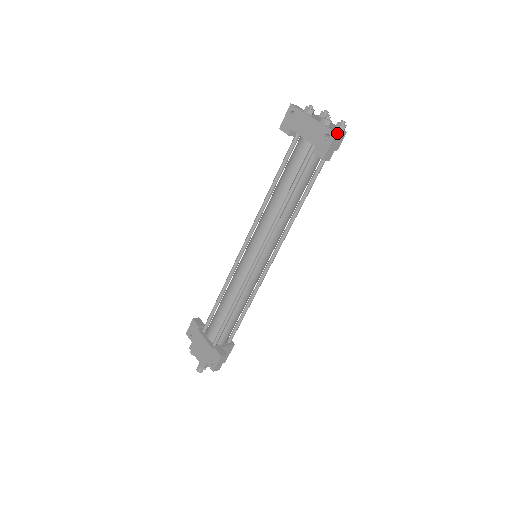
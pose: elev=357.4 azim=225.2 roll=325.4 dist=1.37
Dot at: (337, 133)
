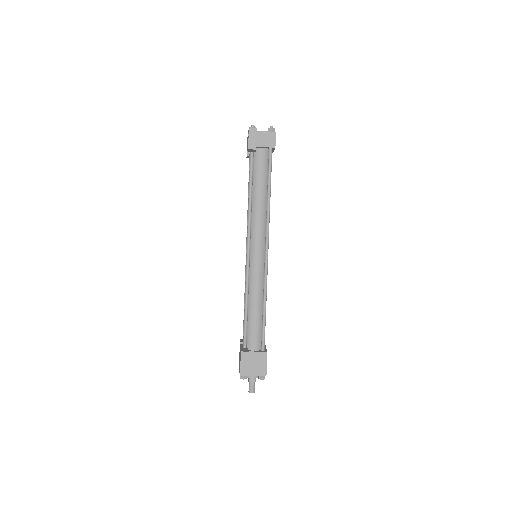
Dot at: (250, 128)
